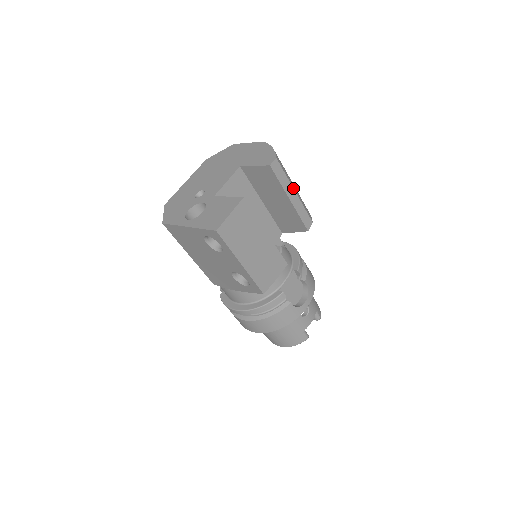
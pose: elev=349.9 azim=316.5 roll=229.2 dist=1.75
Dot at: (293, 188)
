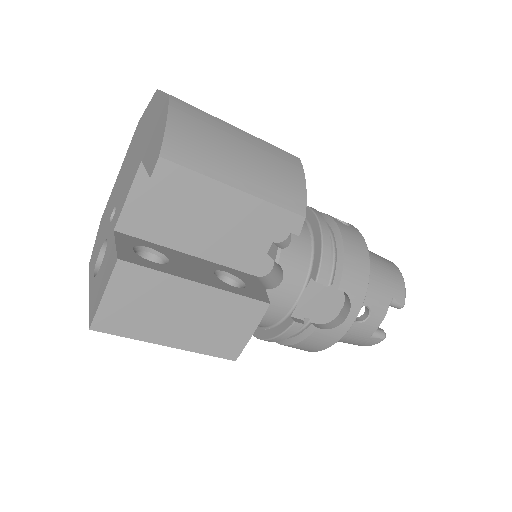
Dot at: (229, 186)
